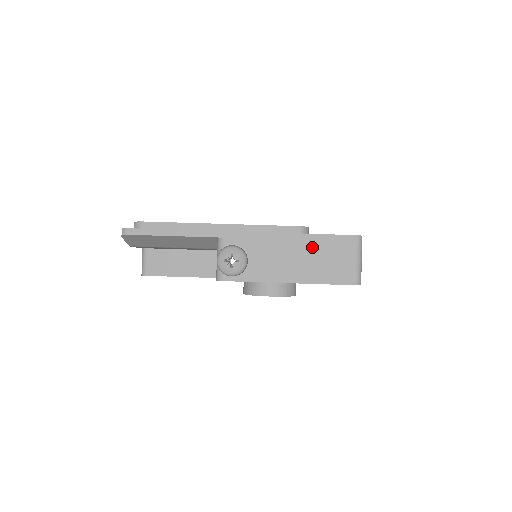
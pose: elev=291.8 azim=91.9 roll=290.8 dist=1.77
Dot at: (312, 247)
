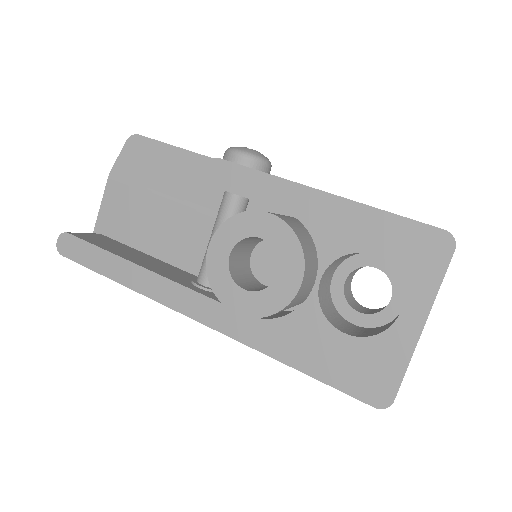
Dot at: occluded
